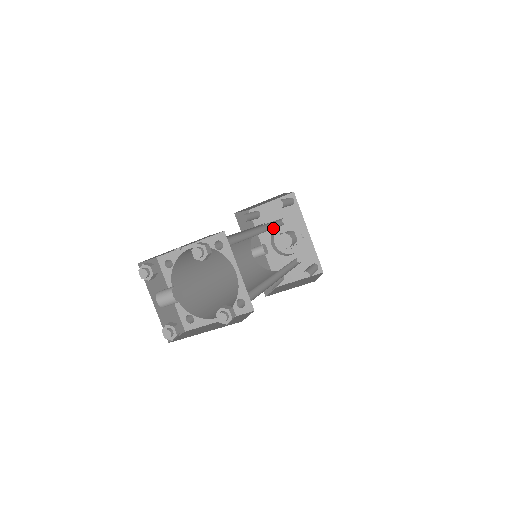
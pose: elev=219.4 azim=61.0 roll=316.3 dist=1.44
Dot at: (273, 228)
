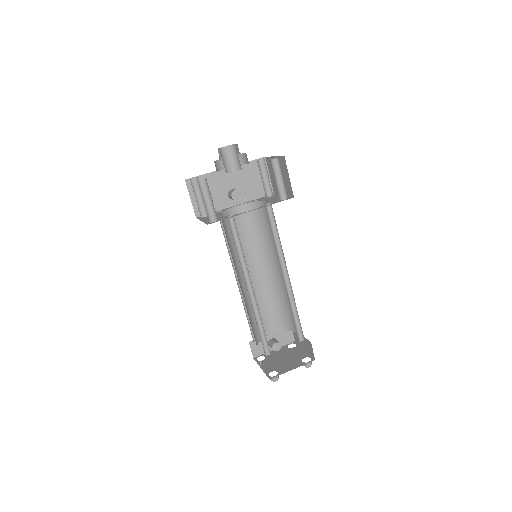
Dot at: (243, 253)
